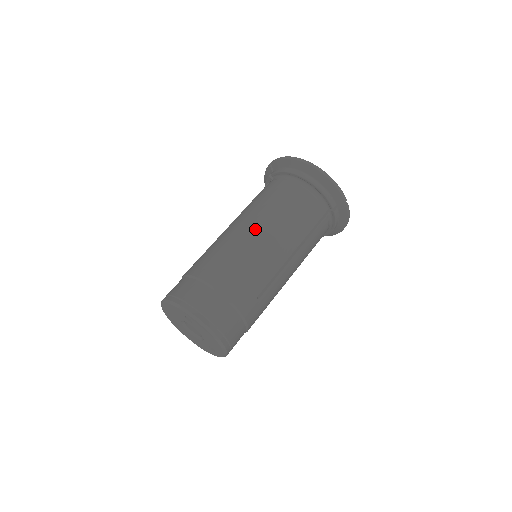
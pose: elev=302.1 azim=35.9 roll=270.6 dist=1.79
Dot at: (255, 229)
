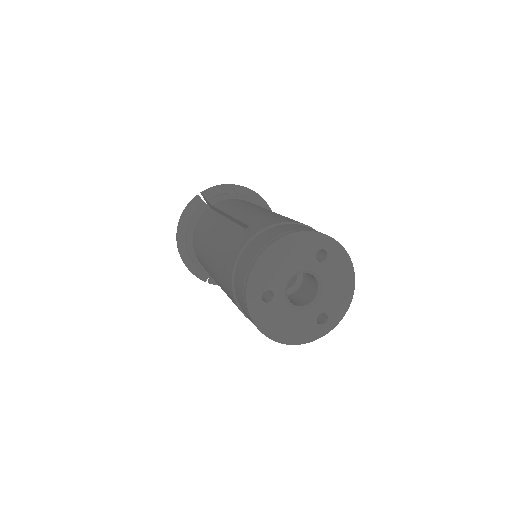
Dot at: occluded
